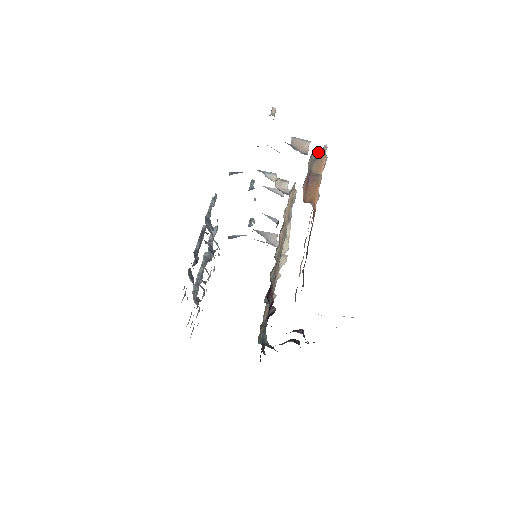
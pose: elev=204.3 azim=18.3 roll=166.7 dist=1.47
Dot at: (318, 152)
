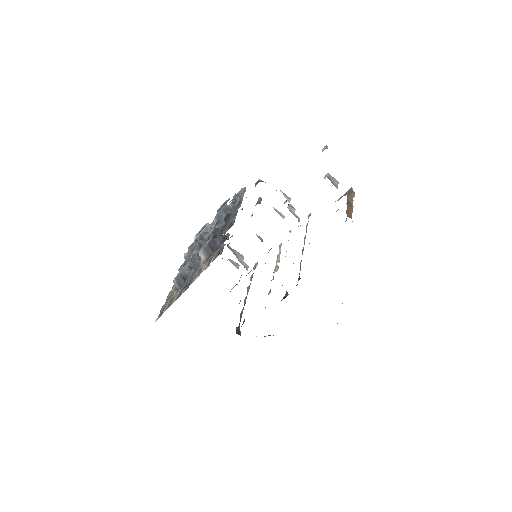
Dot at: occluded
